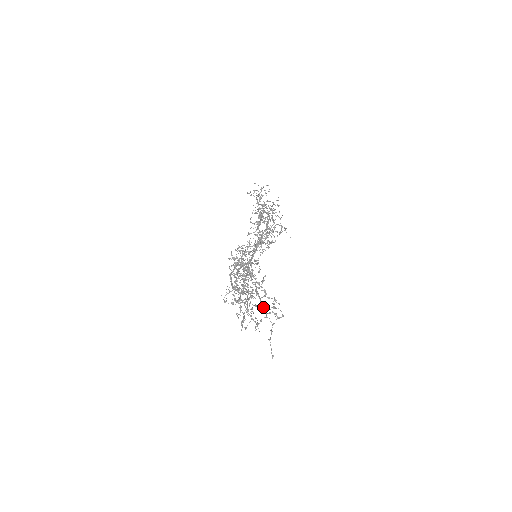
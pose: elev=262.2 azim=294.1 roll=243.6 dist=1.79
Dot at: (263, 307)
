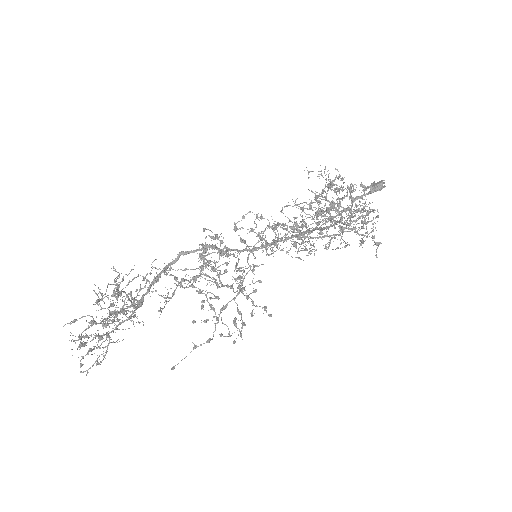
Dot at: occluded
